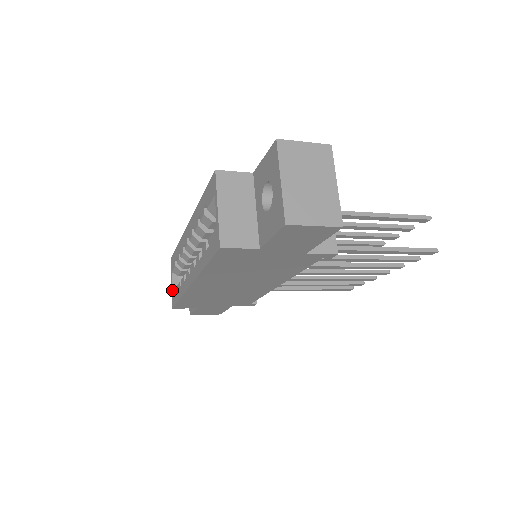
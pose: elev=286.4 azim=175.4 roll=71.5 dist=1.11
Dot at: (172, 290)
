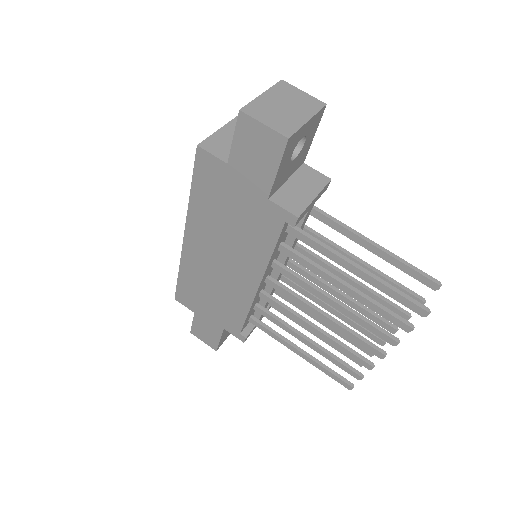
Dot at: occluded
